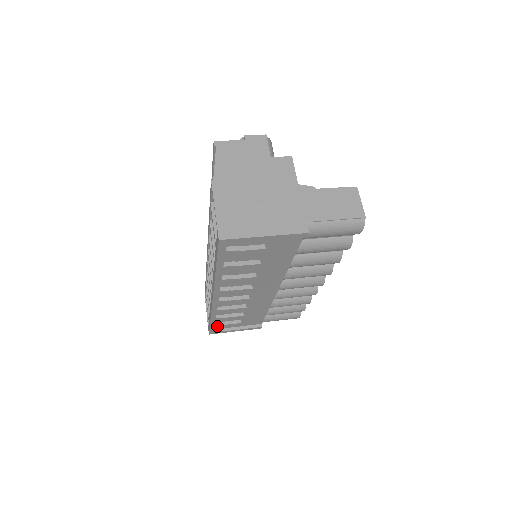
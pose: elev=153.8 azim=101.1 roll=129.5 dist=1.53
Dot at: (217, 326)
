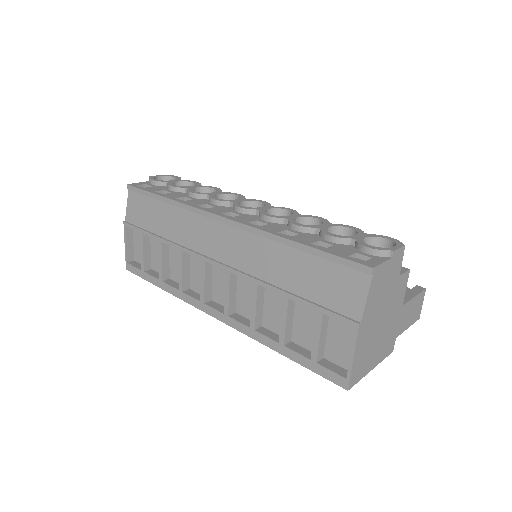
Dot at: occluded
